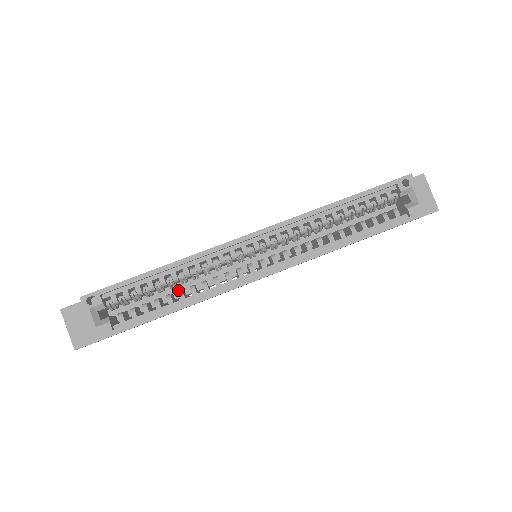
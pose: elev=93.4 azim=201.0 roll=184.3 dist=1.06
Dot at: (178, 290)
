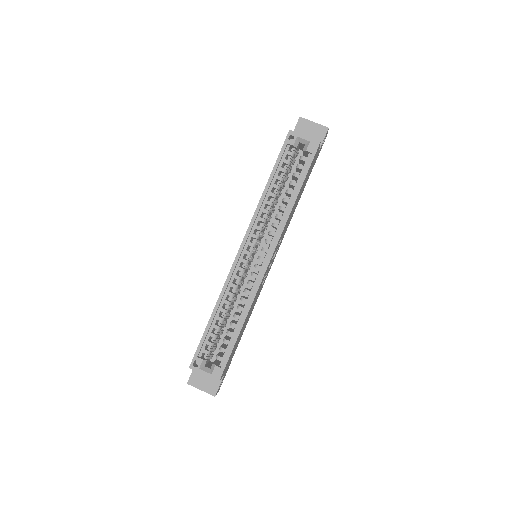
Dot at: occluded
